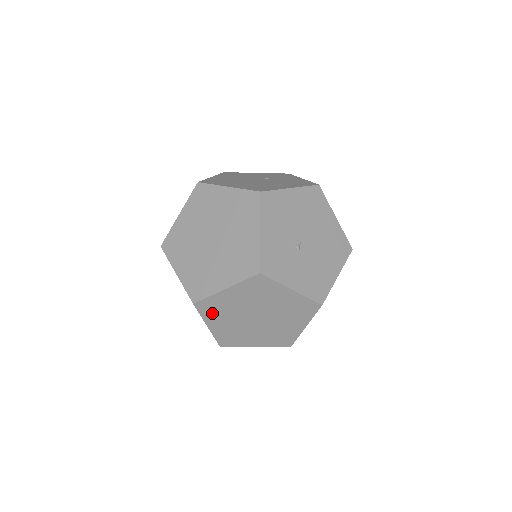
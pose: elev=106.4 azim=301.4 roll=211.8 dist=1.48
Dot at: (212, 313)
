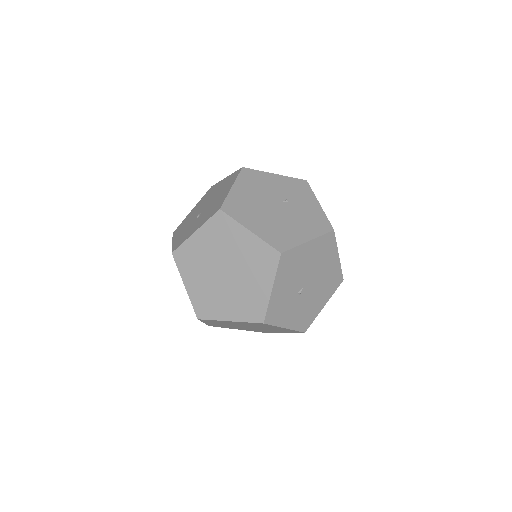
Dot at: (211, 322)
